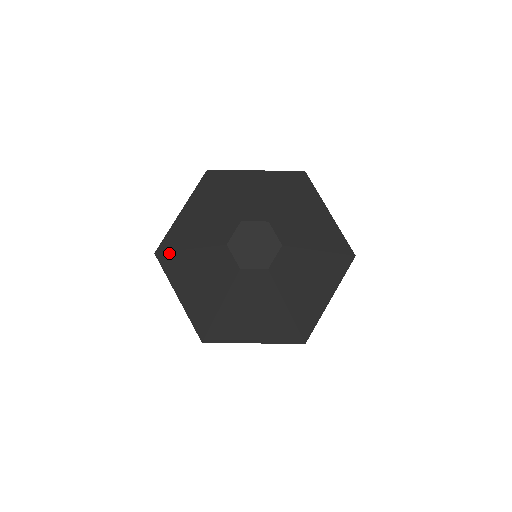
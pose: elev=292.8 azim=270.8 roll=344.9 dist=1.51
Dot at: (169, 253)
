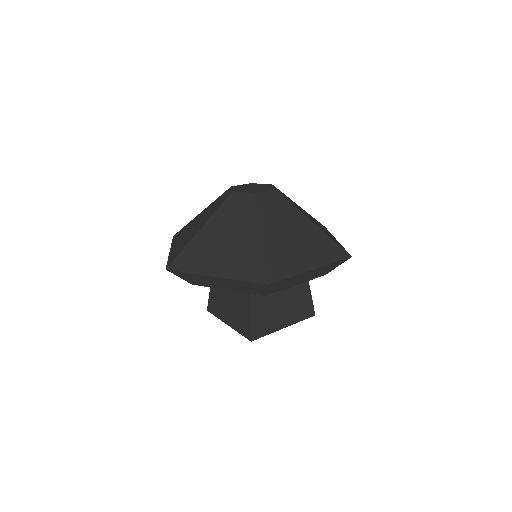
Dot at: (182, 252)
